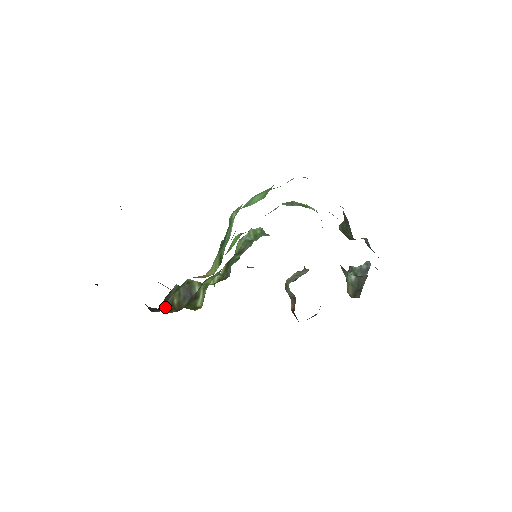
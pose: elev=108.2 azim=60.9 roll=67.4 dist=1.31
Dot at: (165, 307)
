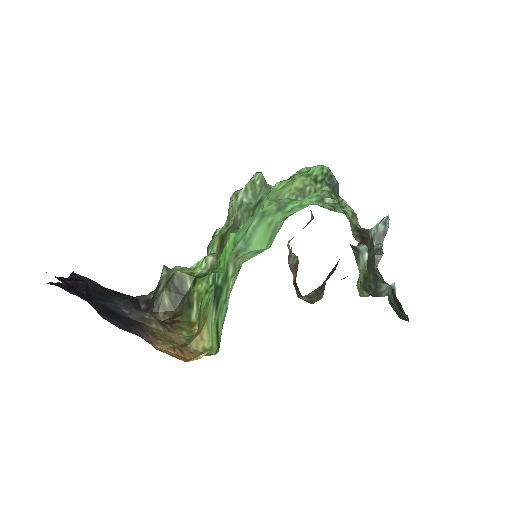
Dot at: (156, 310)
